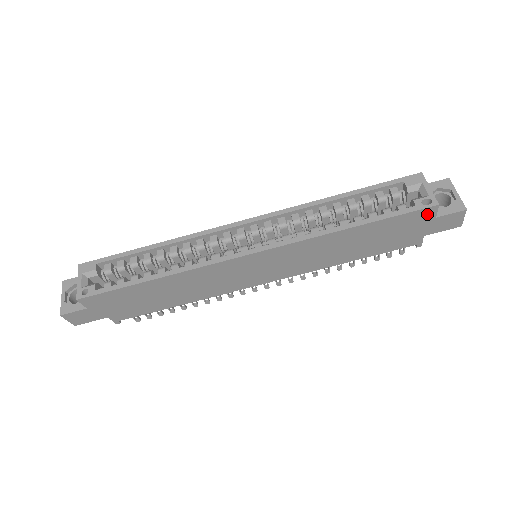
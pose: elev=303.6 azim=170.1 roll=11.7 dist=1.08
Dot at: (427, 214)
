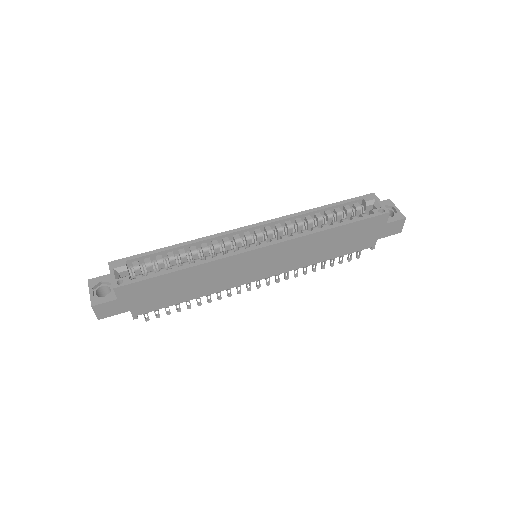
Dot at: (382, 220)
